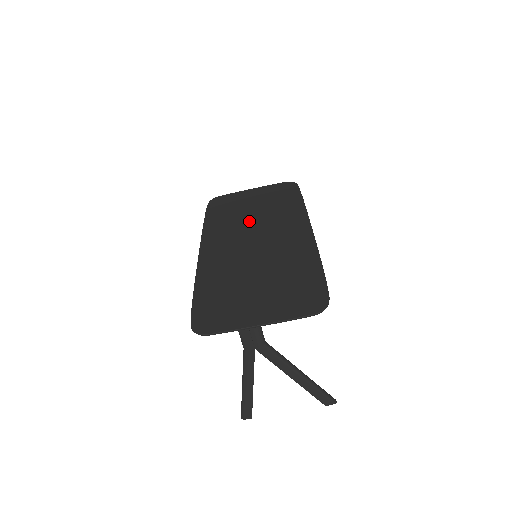
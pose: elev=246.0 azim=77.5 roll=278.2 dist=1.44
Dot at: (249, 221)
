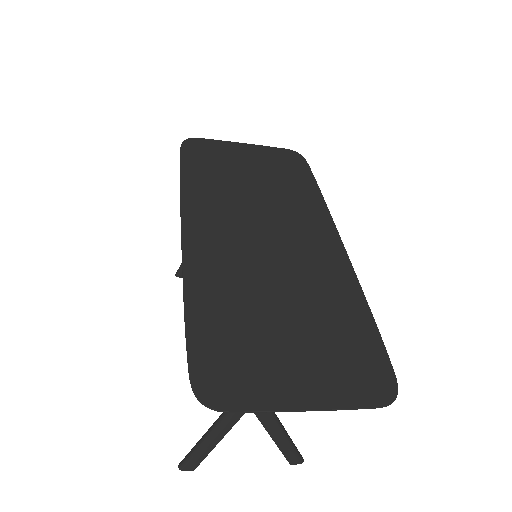
Dot at: (251, 199)
